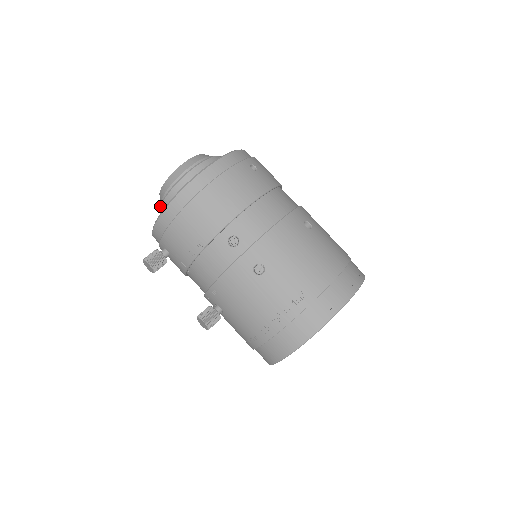
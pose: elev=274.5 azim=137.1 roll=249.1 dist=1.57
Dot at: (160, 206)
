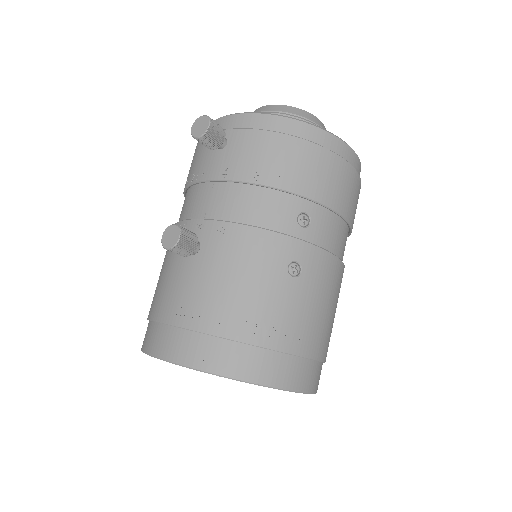
Dot at: (260, 112)
